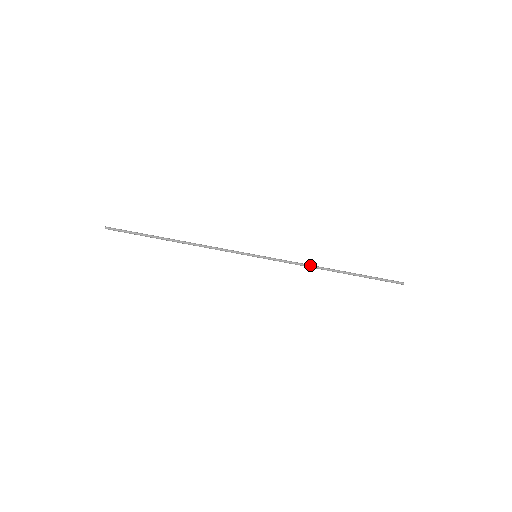
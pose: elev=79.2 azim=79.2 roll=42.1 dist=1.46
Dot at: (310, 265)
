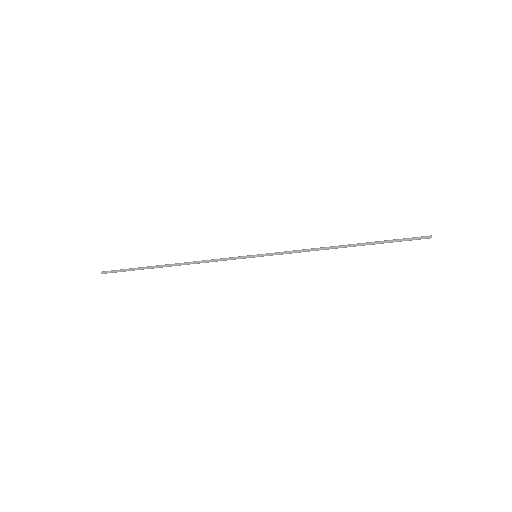
Dot at: (317, 250)
